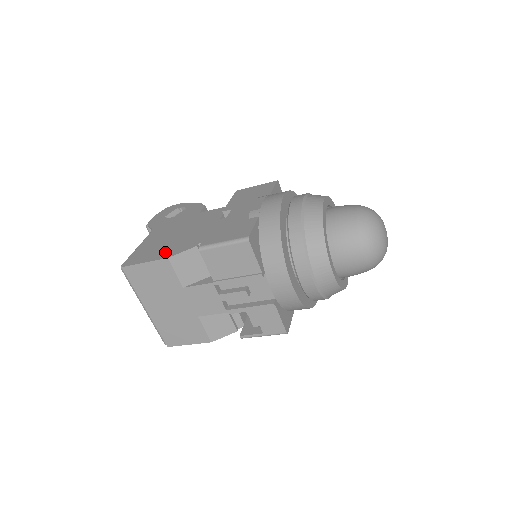
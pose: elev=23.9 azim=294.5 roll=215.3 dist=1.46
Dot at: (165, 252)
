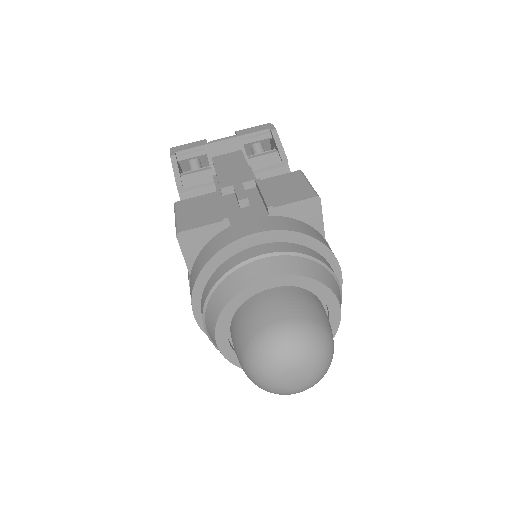
Dot at: occluded
